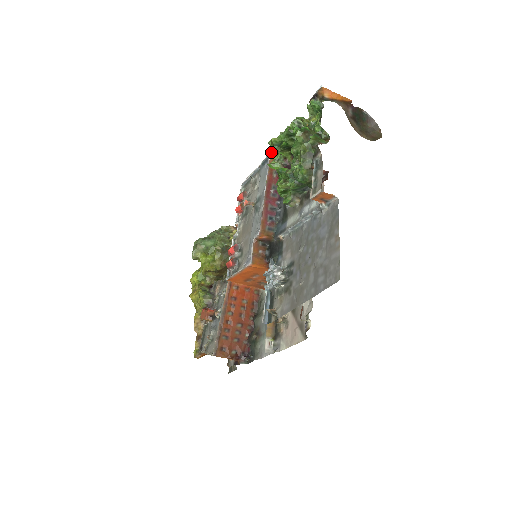
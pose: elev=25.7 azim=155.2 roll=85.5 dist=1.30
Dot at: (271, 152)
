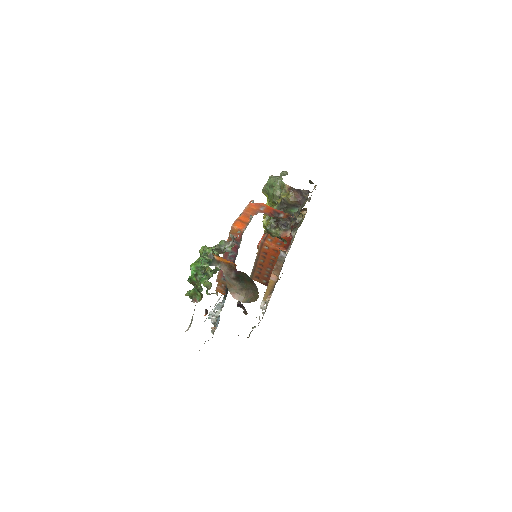
Dot at: occluded
